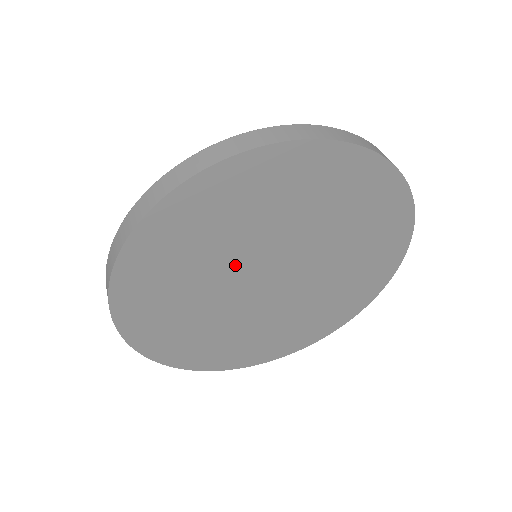
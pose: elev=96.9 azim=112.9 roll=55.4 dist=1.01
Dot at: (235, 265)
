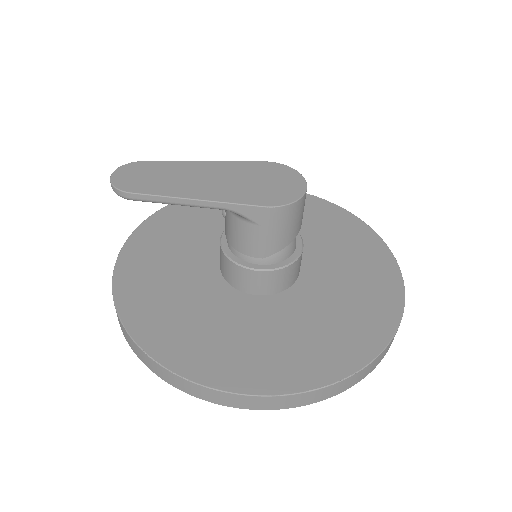
Dot at: occluded
